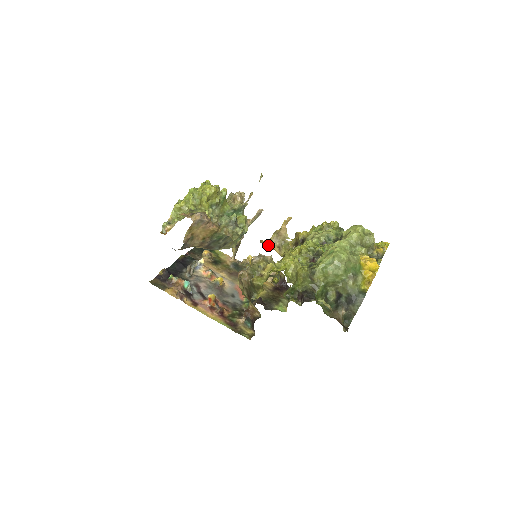
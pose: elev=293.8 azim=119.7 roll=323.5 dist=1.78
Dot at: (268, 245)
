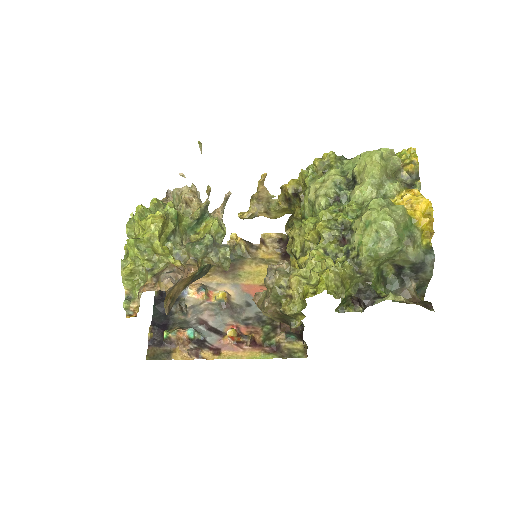
Dot at: (251, 217)
